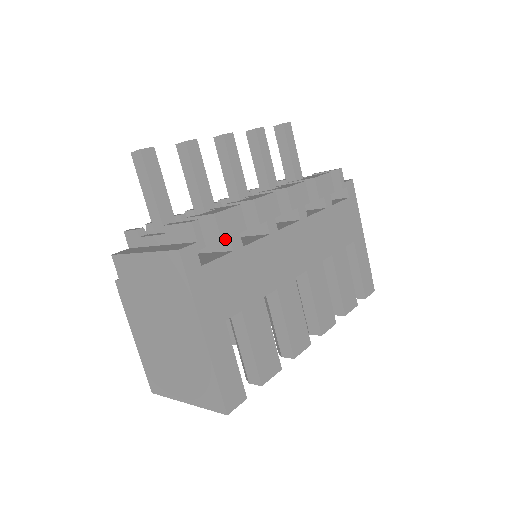
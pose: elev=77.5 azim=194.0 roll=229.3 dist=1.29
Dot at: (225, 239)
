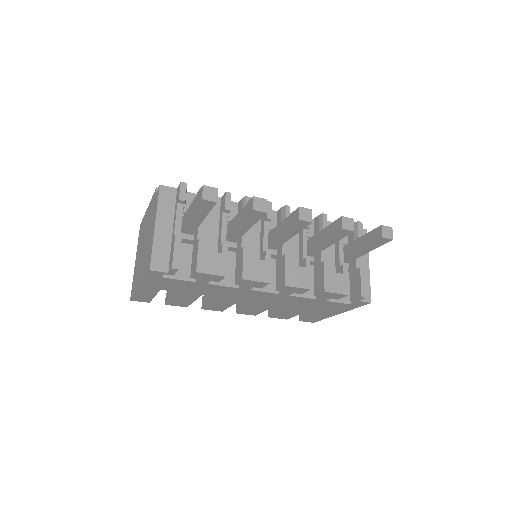
Dot at: occluded
